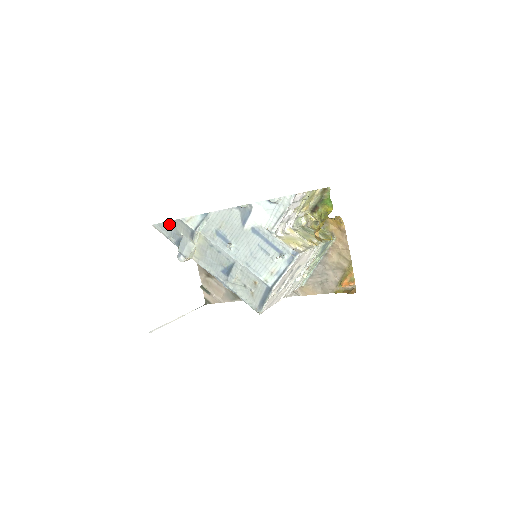
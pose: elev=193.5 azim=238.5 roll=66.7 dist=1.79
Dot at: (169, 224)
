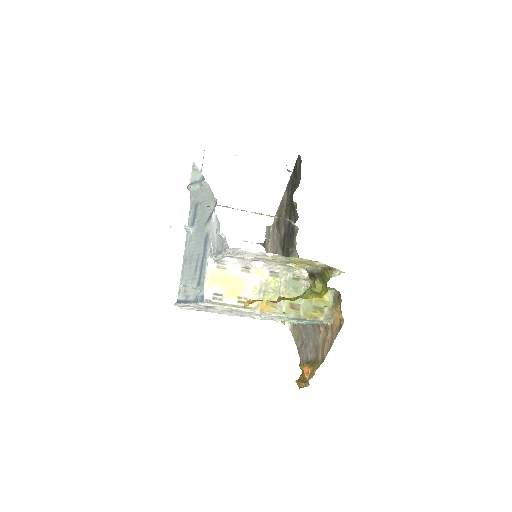
Dot at: occluded
